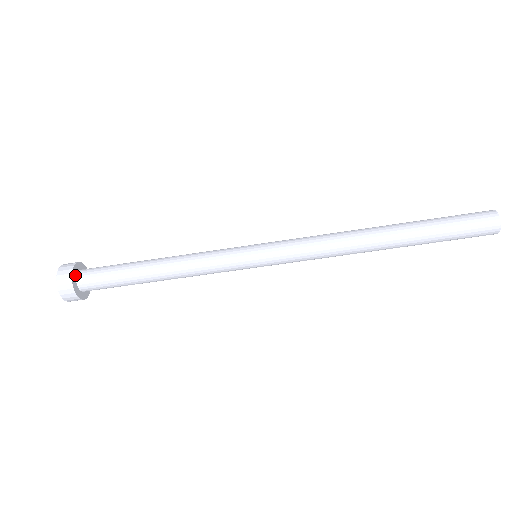
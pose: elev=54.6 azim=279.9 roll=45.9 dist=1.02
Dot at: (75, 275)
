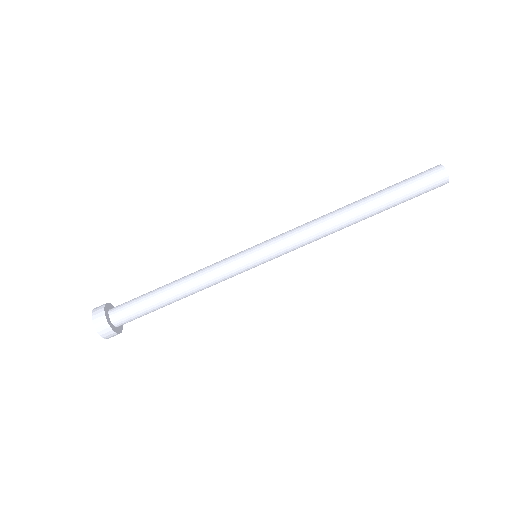
Dot at: (107, 313)
